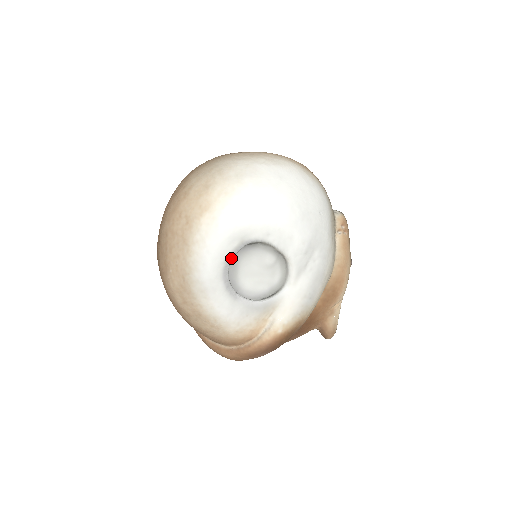
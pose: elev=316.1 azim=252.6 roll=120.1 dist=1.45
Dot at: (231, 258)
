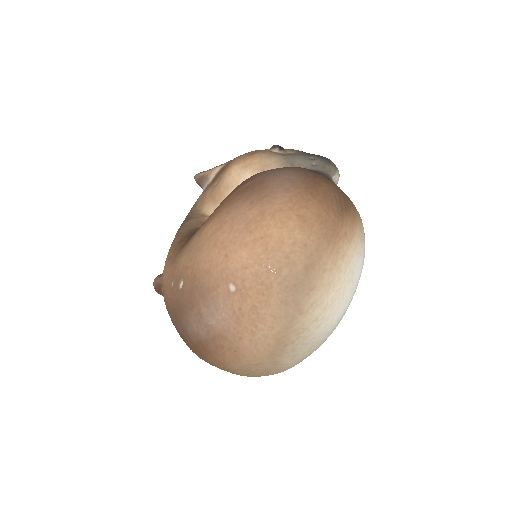
Dot at: occluded
